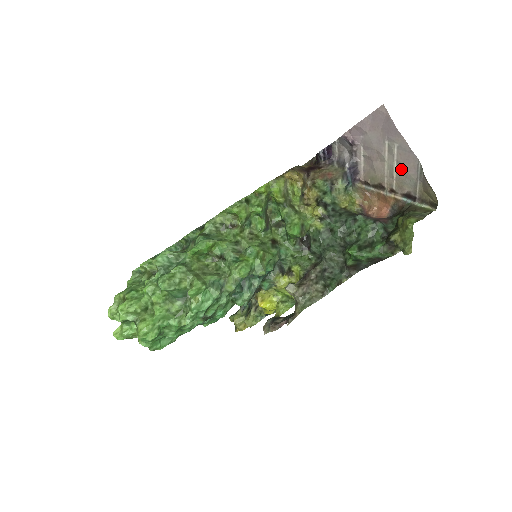
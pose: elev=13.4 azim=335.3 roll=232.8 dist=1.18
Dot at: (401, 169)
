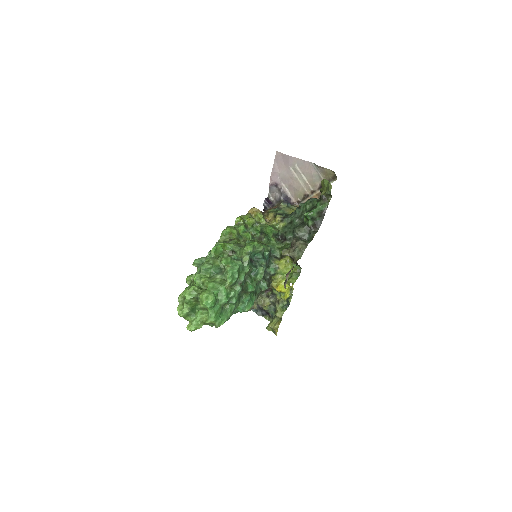
Dot at: (307, 175)
